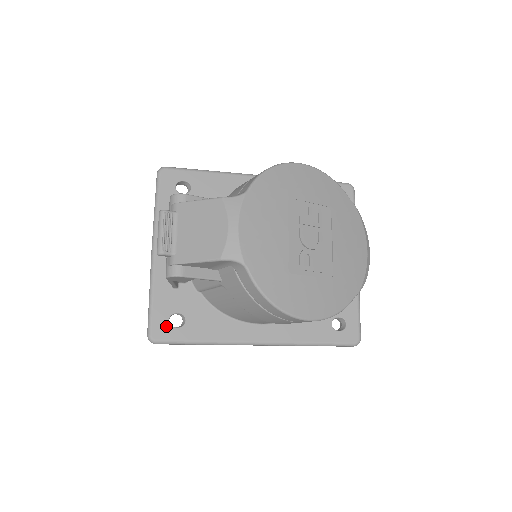
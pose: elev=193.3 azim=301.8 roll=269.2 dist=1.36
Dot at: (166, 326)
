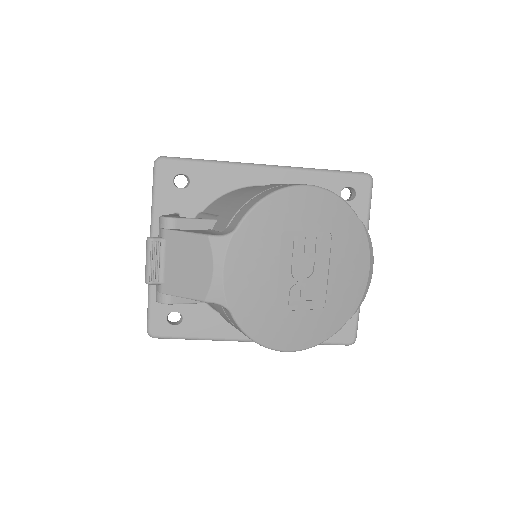
Dot at: (164, 324)
